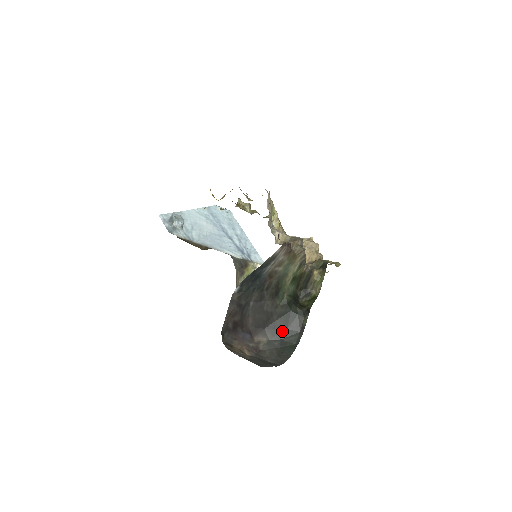
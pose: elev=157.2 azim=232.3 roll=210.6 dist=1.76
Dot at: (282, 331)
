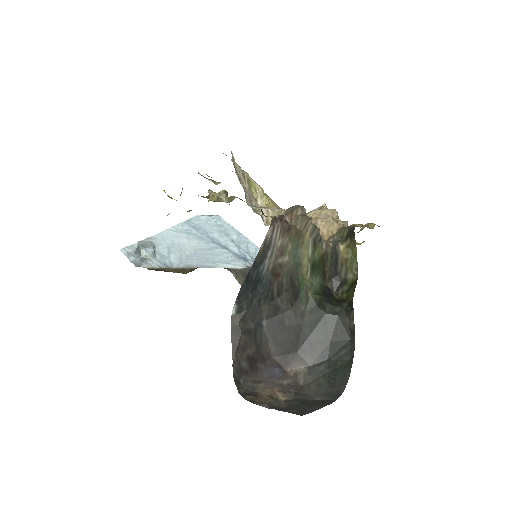
Dot at: (324, 347)
